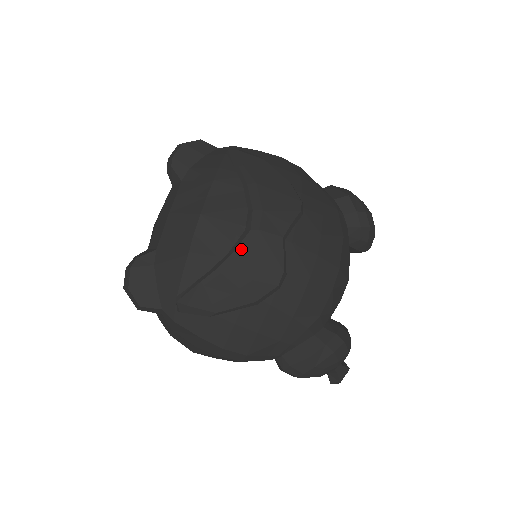
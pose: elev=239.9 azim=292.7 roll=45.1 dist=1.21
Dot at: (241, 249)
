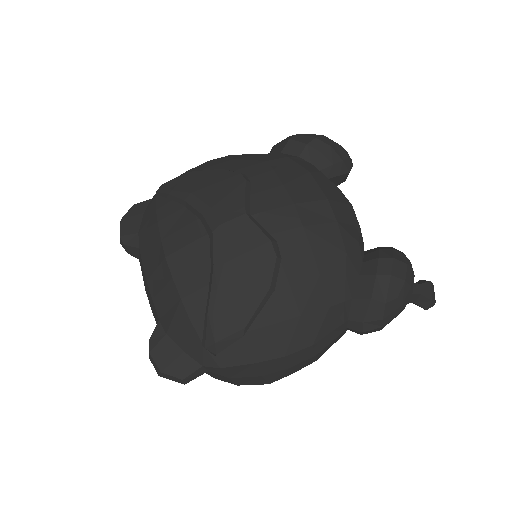
Dot at: (217, 254)
